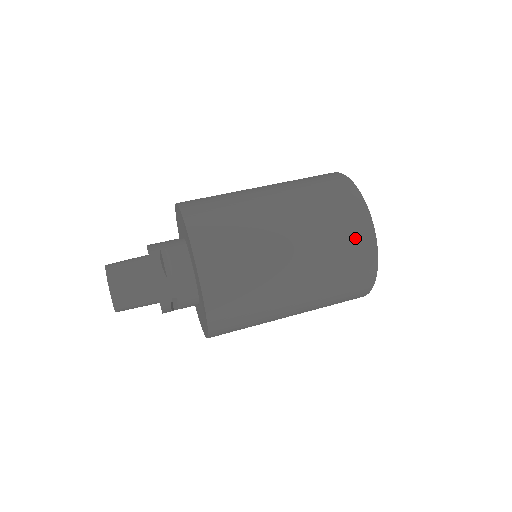
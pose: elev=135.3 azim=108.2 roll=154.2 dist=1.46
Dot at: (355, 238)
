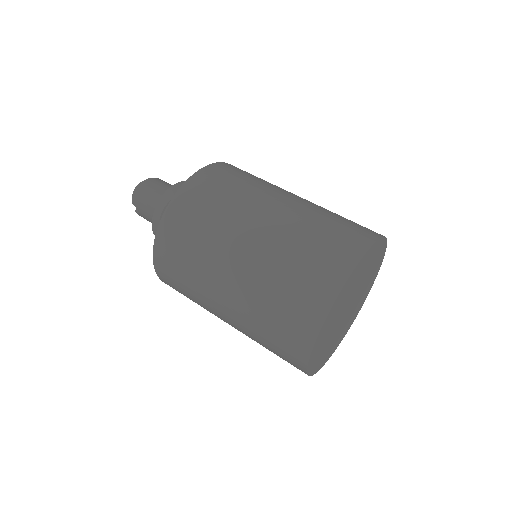
Dot at: (347, 235)
